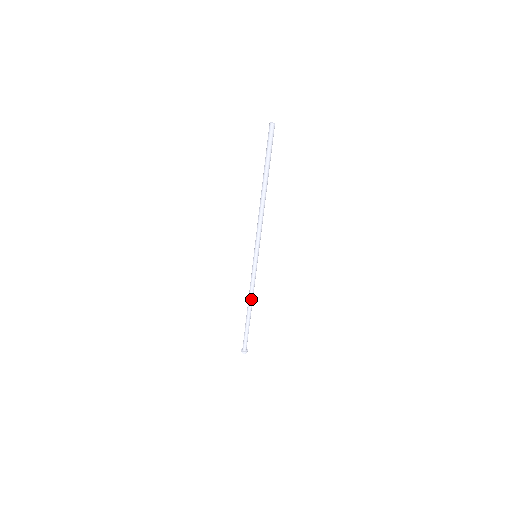
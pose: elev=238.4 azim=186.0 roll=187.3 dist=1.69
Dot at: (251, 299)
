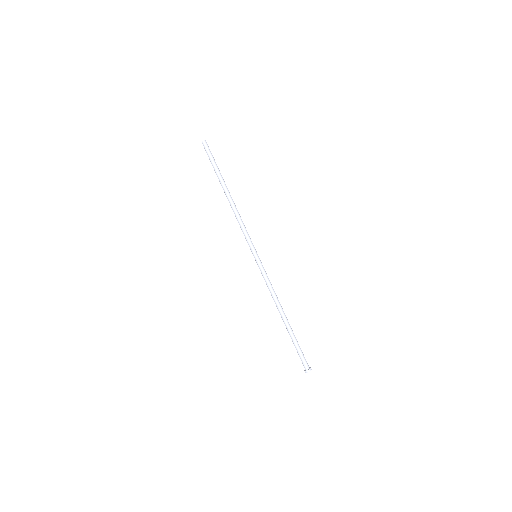
Dot at: (276, 303)
